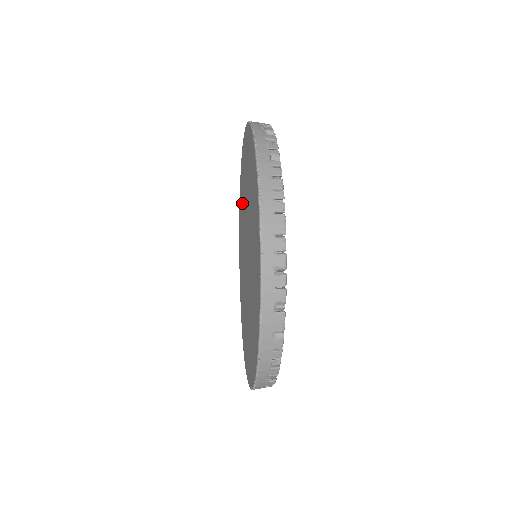
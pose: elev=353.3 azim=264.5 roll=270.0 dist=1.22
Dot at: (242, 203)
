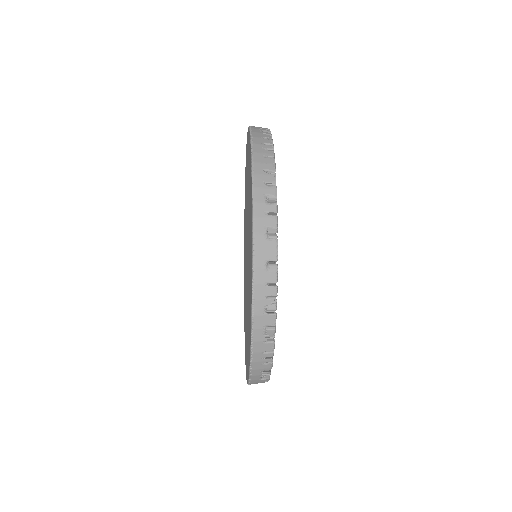
Dot at: occluded
